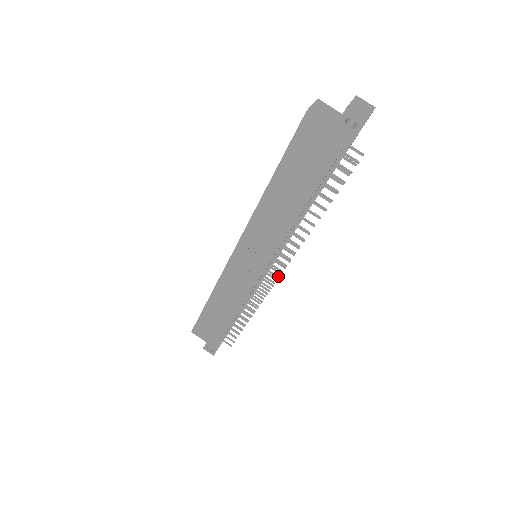
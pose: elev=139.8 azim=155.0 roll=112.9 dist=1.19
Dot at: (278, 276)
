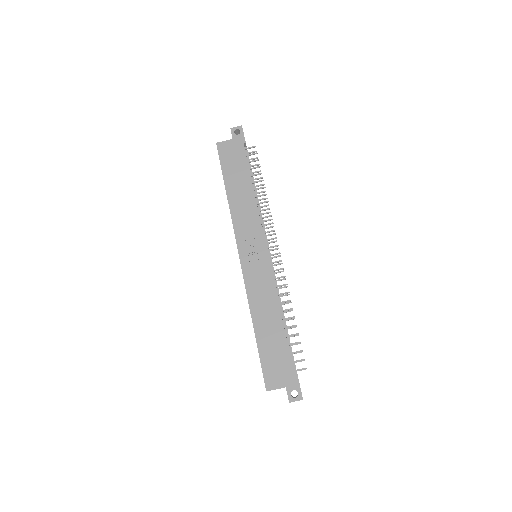
Dot at: (281, 263)
